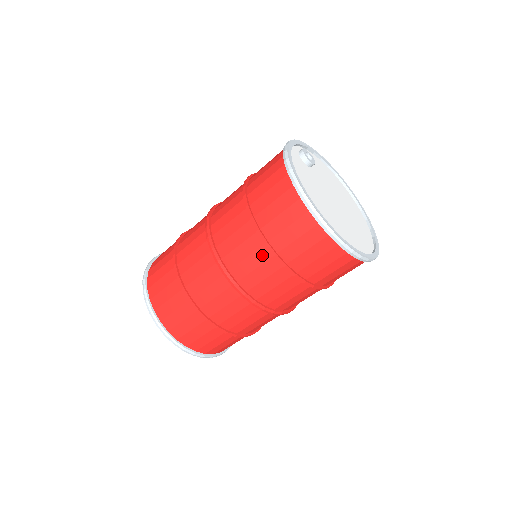
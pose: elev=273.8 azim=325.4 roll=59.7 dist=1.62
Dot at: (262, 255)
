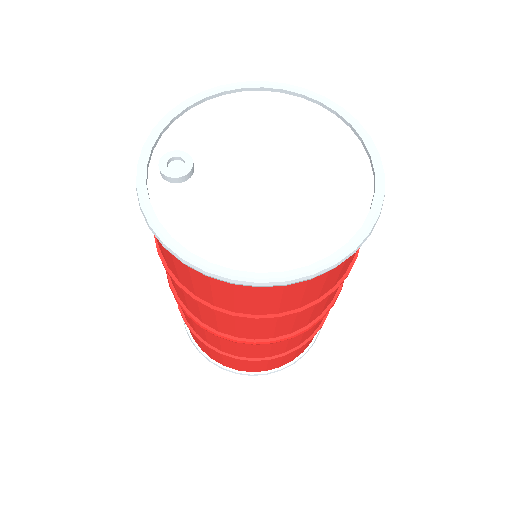
Dot at: (266, 321)
